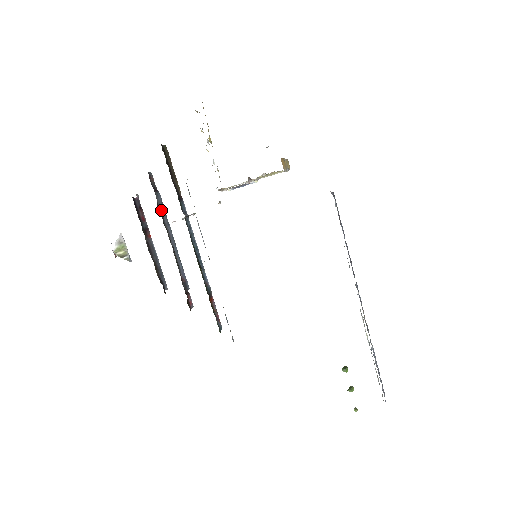
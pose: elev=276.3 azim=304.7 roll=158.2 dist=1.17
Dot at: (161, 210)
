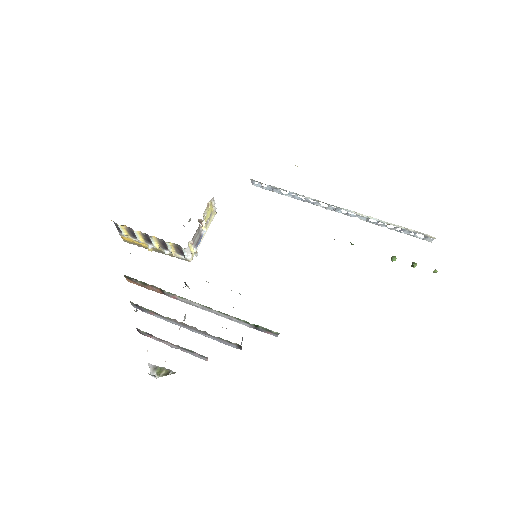
Dot at: occluded
